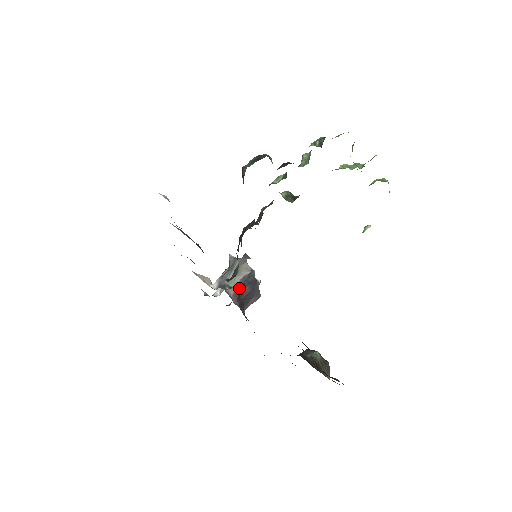
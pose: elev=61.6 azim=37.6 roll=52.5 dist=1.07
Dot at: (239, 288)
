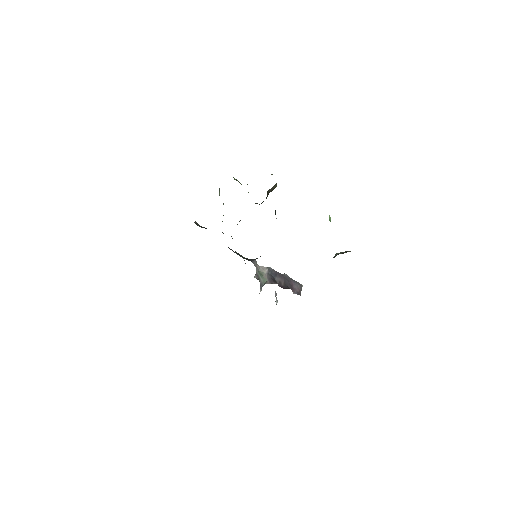
Dot at: (270, 279)
